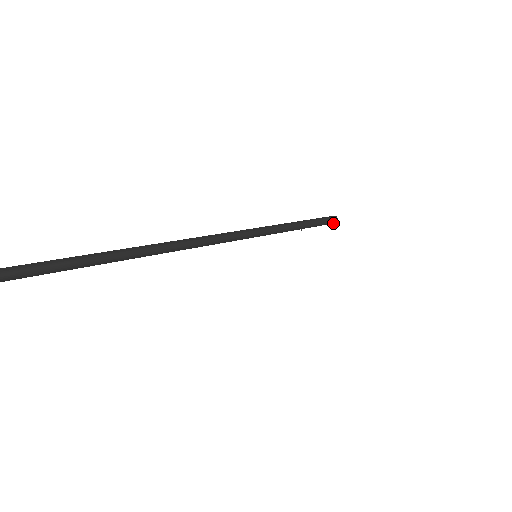
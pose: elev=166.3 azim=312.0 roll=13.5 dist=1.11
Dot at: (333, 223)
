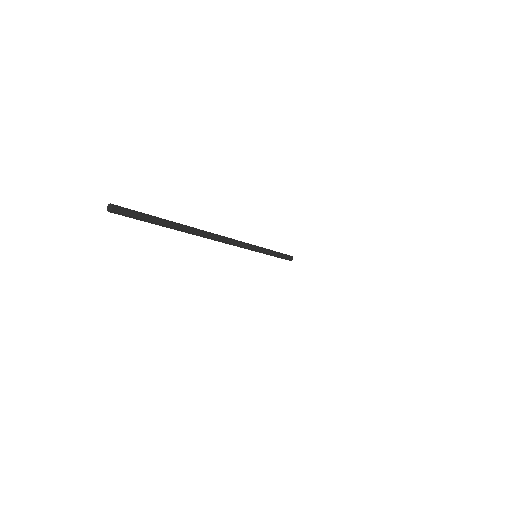
Dot at: (291, 259)
